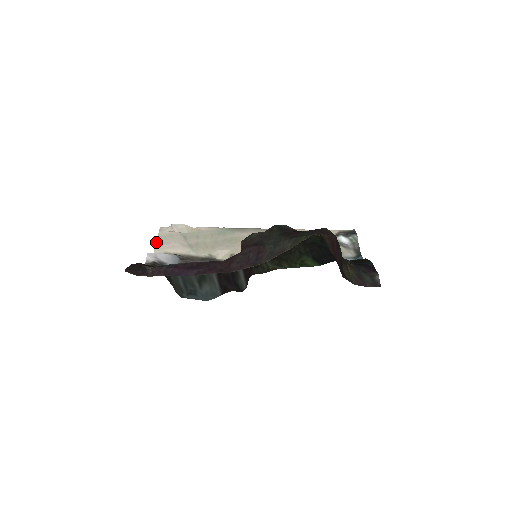
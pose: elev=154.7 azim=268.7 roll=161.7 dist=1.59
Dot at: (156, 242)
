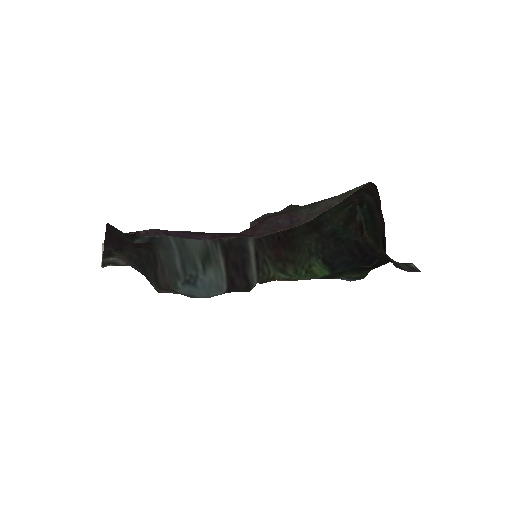
Dot at: (102, 253)
